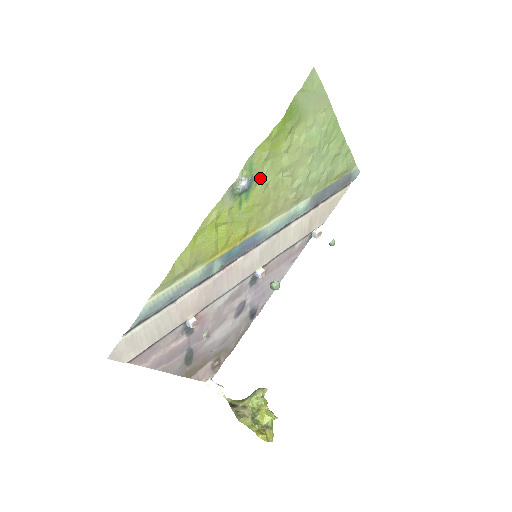
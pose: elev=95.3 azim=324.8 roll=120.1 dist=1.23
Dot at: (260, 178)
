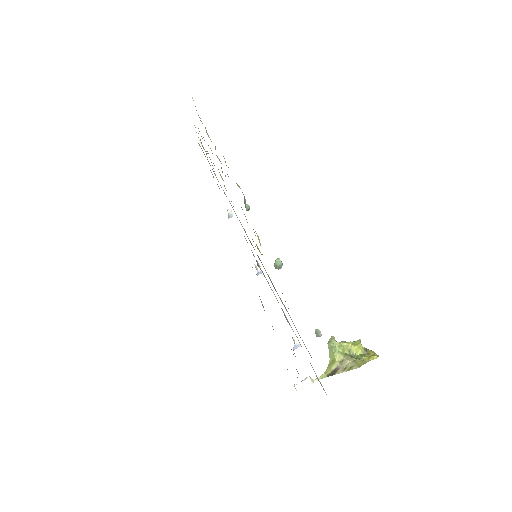
Dot at: occluded
